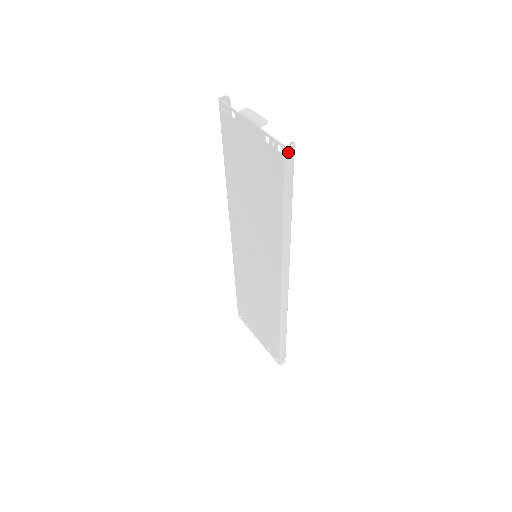
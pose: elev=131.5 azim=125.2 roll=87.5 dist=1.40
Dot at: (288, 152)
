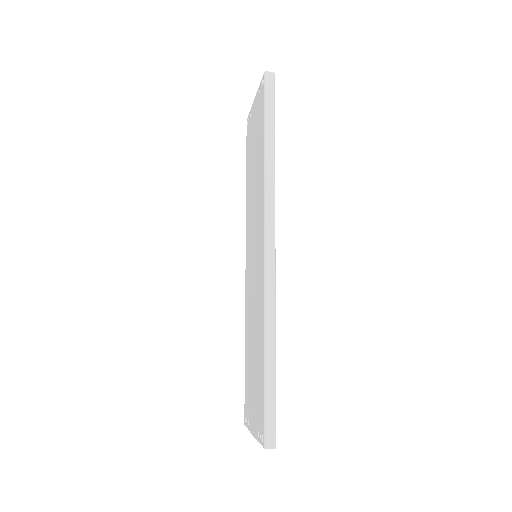
Dot at: (267, 77)
